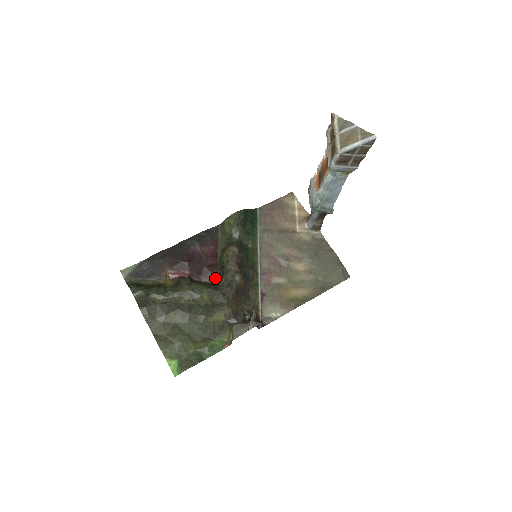
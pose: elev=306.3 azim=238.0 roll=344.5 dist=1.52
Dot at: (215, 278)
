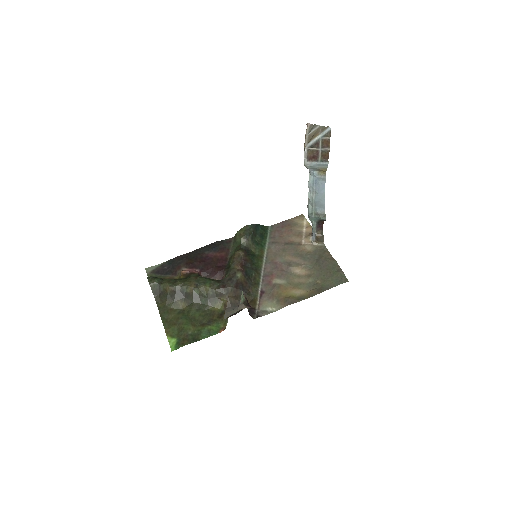
Dot at: (222, 277)
